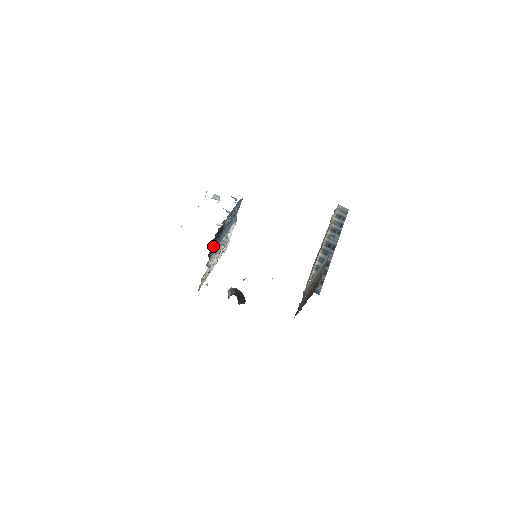
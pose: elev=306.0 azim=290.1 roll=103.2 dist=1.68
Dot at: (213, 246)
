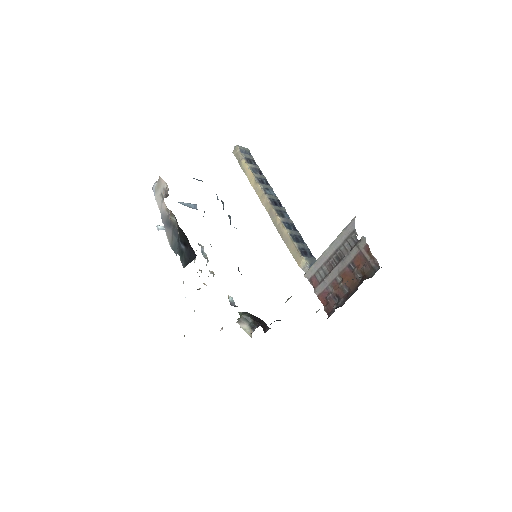
Dot at: occluded
